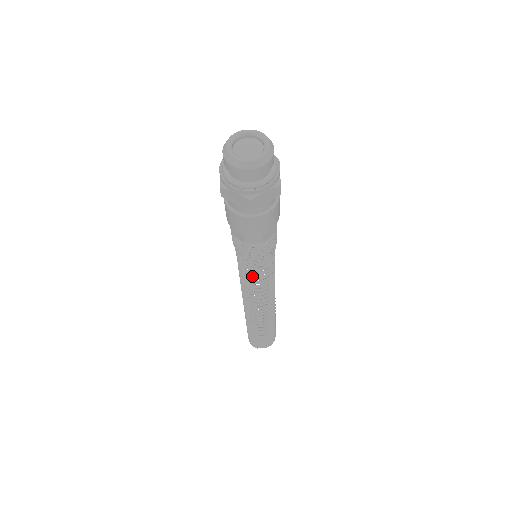
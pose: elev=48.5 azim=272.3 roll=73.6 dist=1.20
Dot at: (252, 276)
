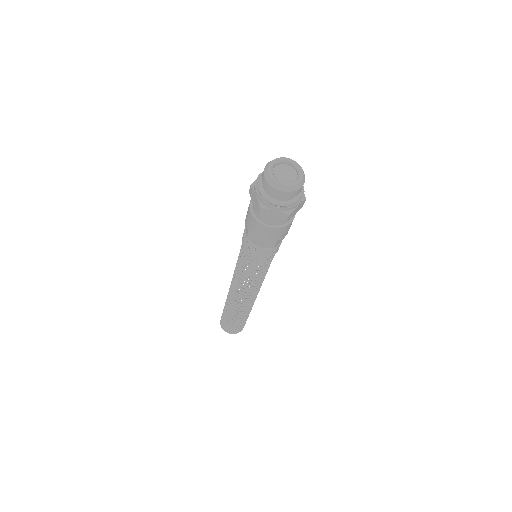
Dot at: (242, 267)
